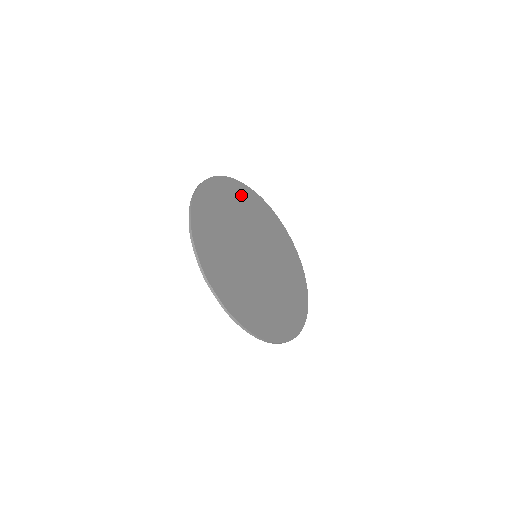
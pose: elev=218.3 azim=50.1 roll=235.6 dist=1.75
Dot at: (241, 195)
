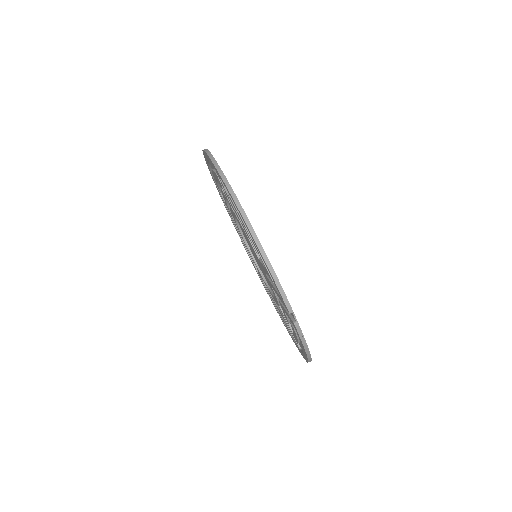
Dot at: occluded
